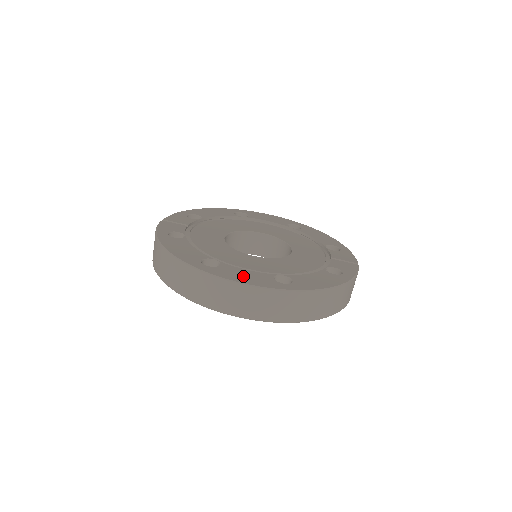
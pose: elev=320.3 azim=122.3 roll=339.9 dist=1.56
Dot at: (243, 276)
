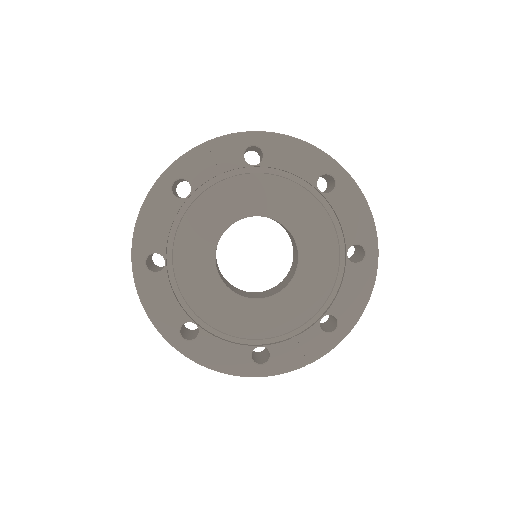
Dot at: (158, 302)
